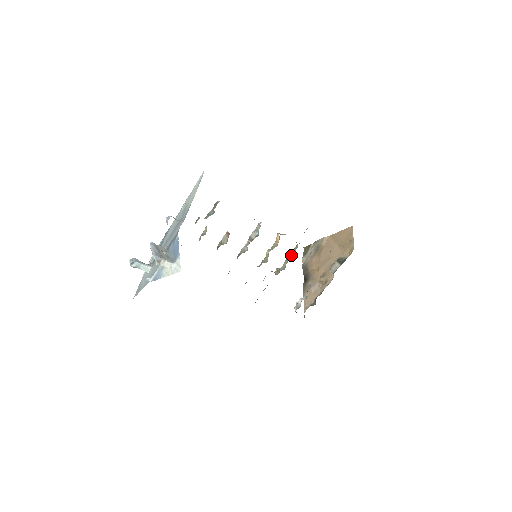
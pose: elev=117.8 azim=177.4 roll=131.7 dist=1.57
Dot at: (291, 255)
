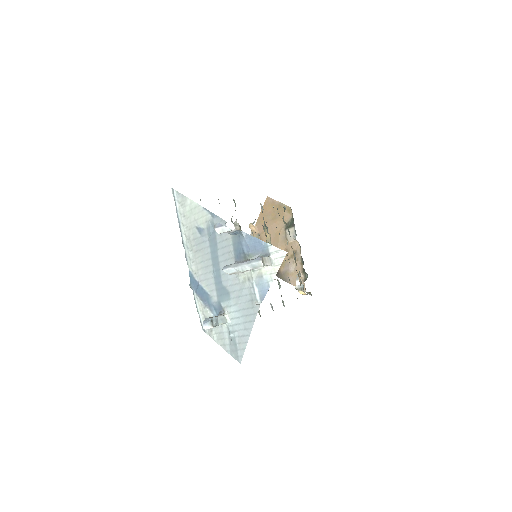
Dot at: (268, 240)
